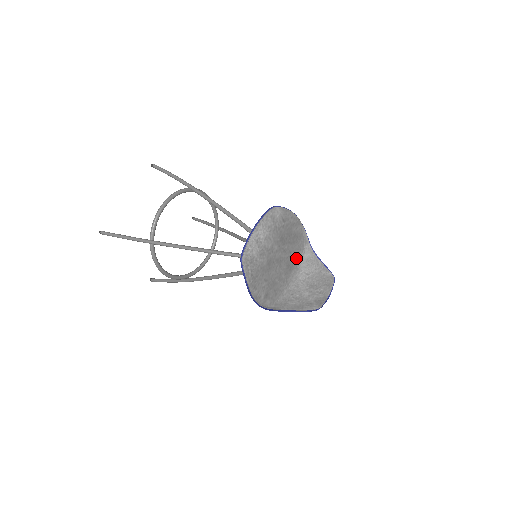
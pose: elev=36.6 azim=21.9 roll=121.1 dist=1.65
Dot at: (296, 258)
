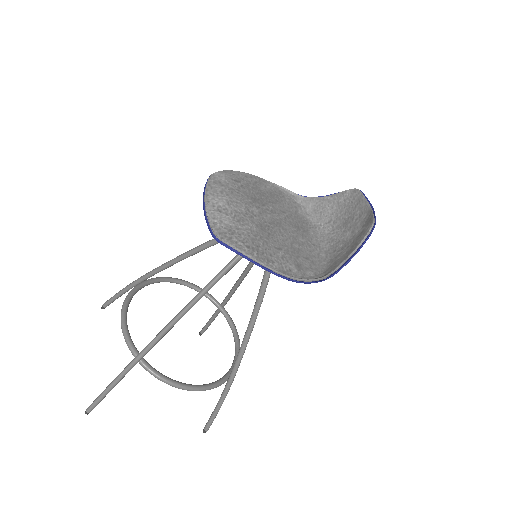
Dot at: (299, 218)
